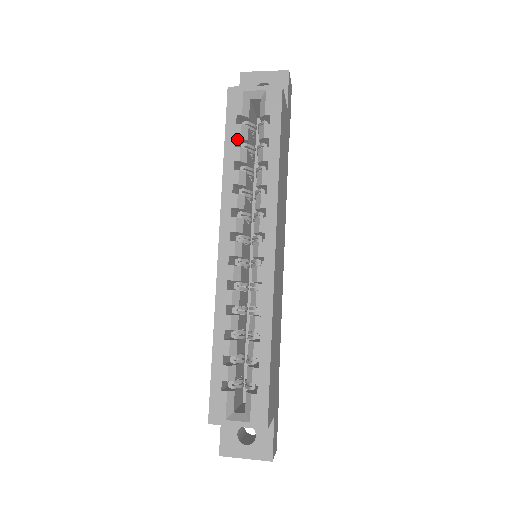
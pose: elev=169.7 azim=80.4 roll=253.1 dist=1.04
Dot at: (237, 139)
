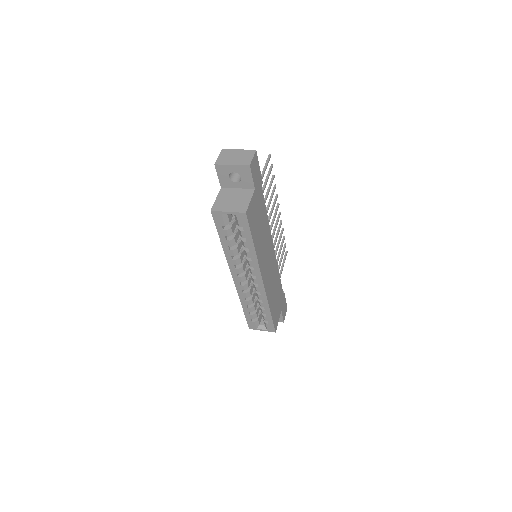
Dot at: (226, 235)
